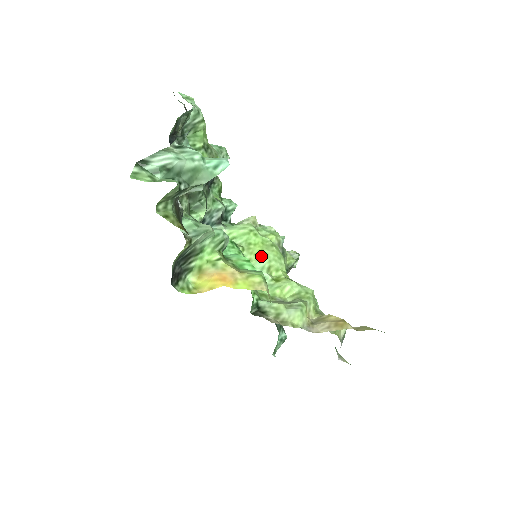
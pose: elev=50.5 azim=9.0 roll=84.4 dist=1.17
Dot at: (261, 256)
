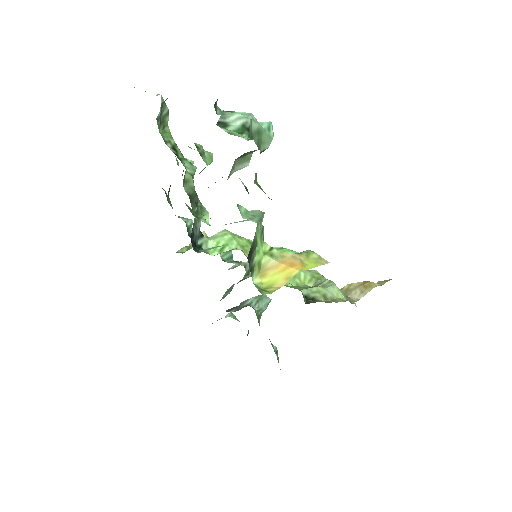
Dot at: occluded
